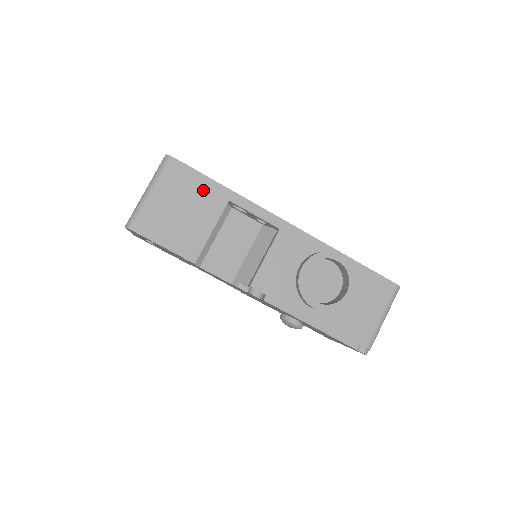
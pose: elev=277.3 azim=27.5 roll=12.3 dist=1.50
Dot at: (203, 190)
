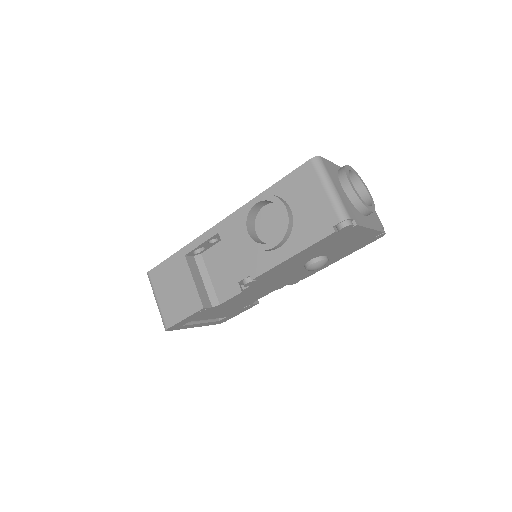
Dot at: (171, 268)
